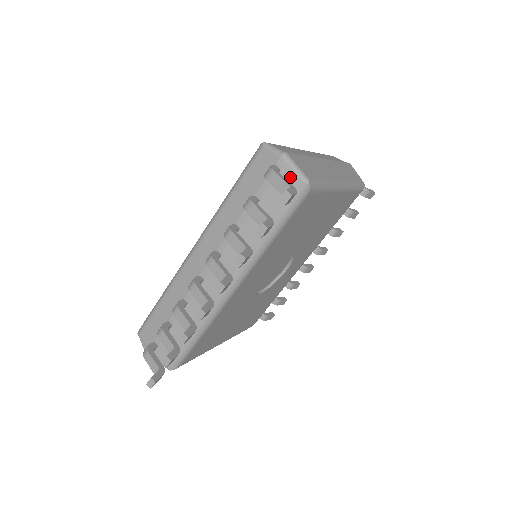
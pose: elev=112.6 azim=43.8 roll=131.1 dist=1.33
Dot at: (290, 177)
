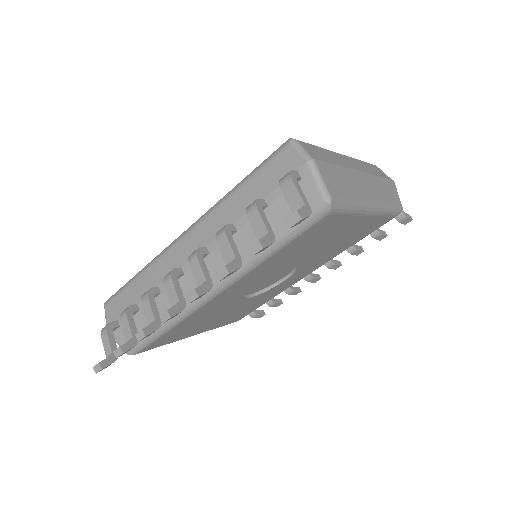
Dot at: (310, 190)
